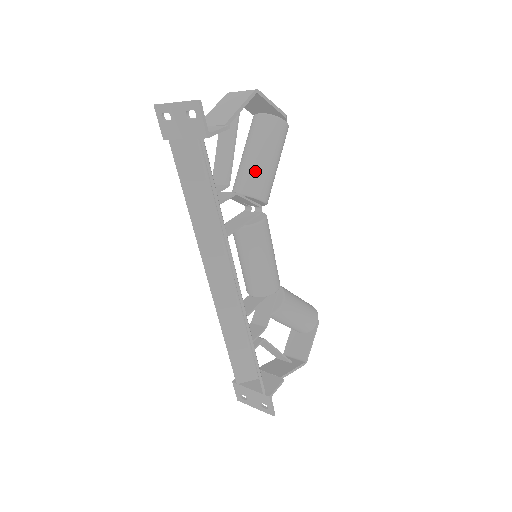
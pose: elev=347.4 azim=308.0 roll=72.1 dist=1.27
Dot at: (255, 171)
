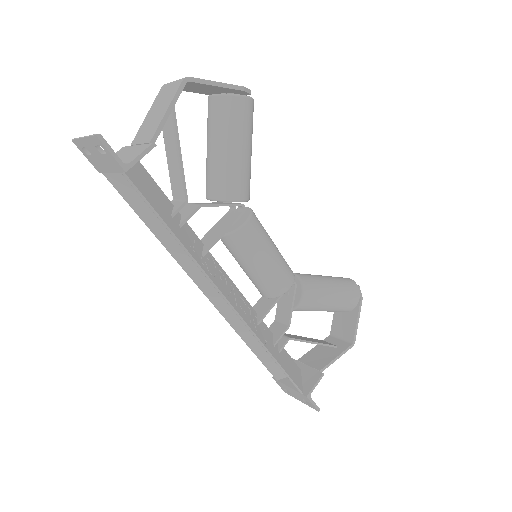
Dot at: (220, 170)
